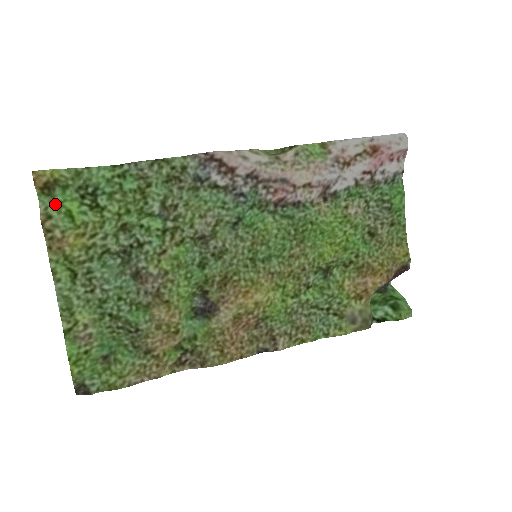
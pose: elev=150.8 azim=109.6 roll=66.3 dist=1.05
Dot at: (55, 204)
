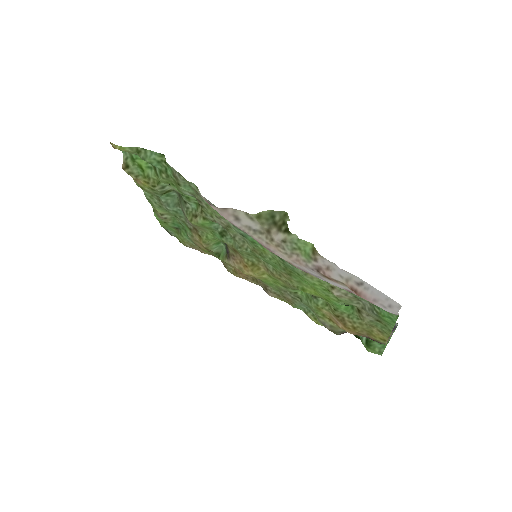
Dot at: (131, 158)
